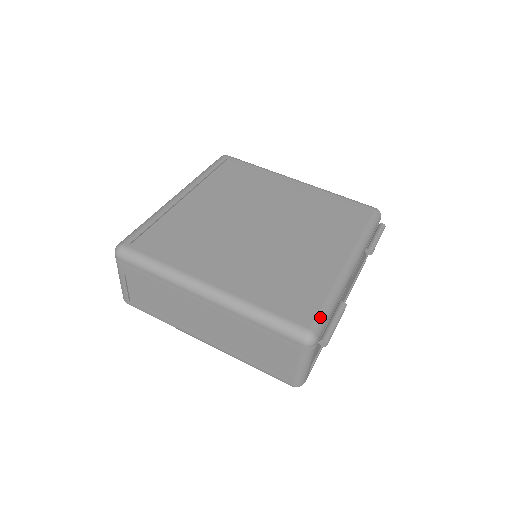
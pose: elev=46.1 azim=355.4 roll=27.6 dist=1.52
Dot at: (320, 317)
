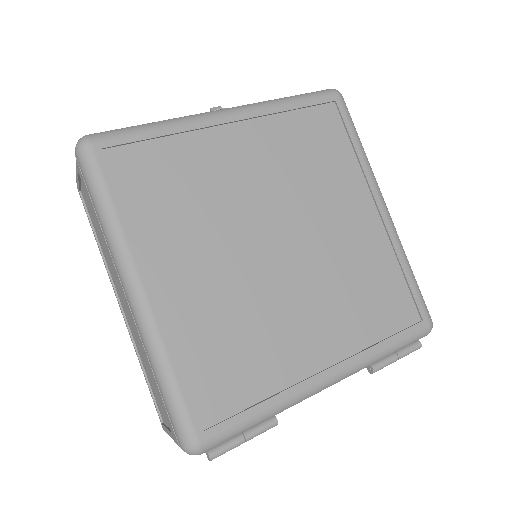
Dot at: (227, 433)
